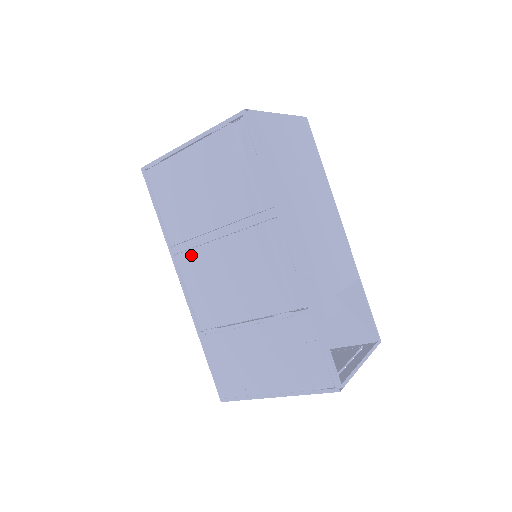
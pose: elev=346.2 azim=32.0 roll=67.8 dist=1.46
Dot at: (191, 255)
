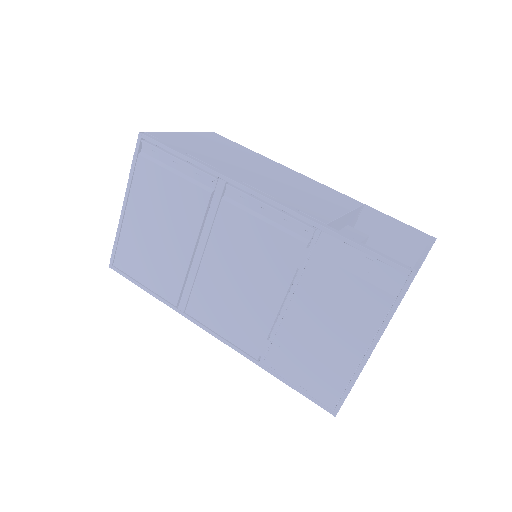
Dot at: (195, 295)
